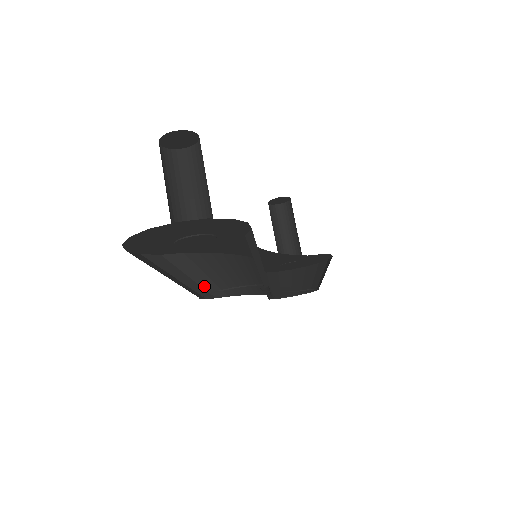
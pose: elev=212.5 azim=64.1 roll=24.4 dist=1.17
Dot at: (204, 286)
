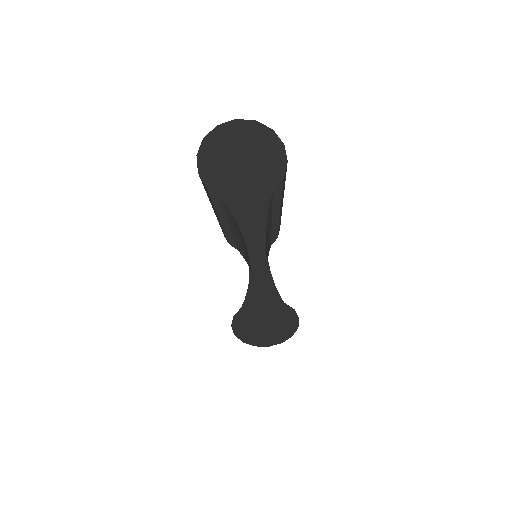
Dot at: (225, 230)
